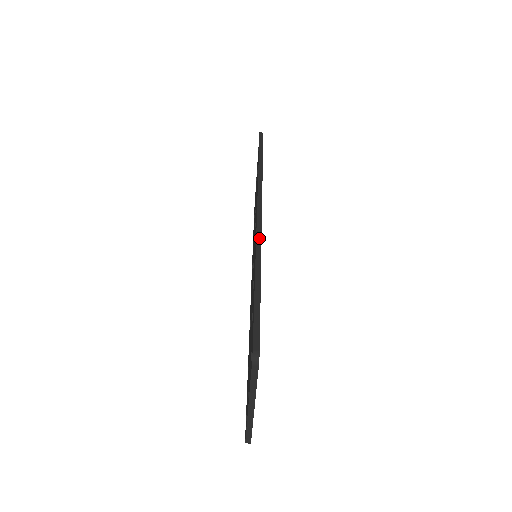
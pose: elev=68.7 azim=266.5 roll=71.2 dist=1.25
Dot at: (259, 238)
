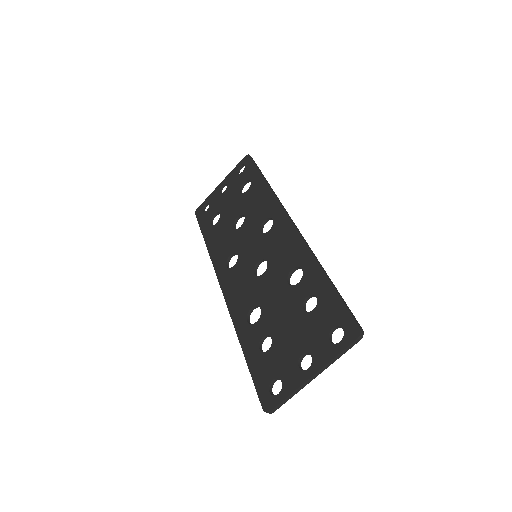
Dot at: (307, 244)
